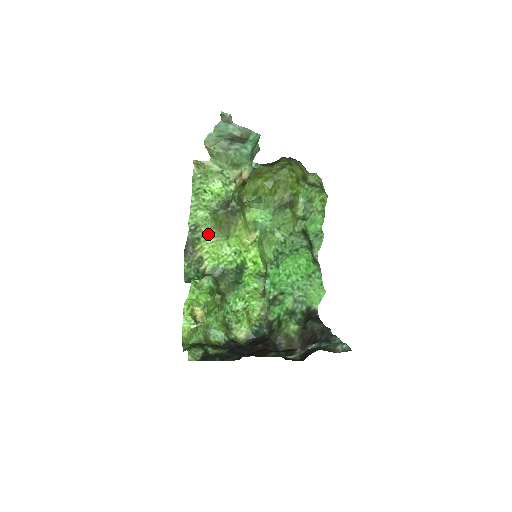
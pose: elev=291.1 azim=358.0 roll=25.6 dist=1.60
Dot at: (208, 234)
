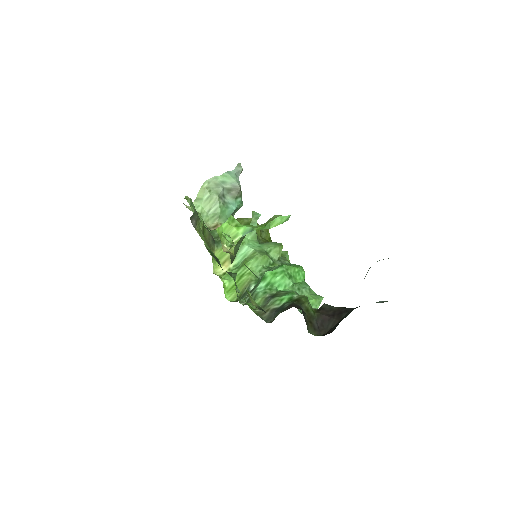
Dot at: (201, 231)
